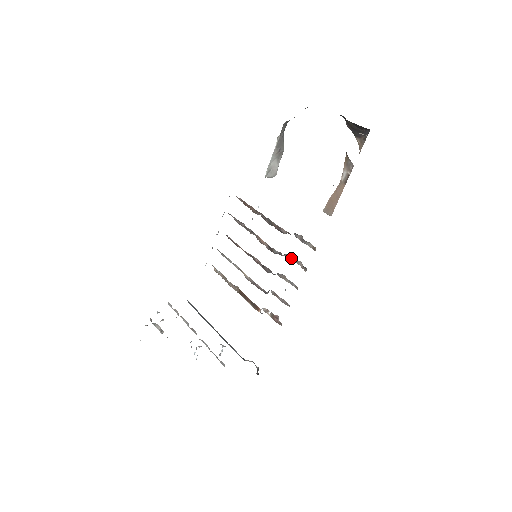
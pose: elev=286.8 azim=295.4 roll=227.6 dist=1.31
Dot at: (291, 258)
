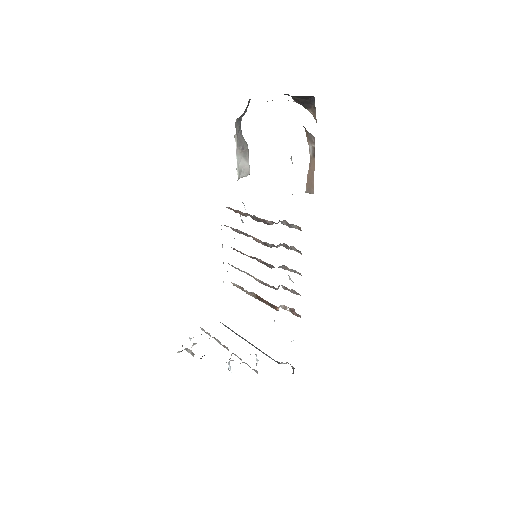
Dot at: (286, 247)
